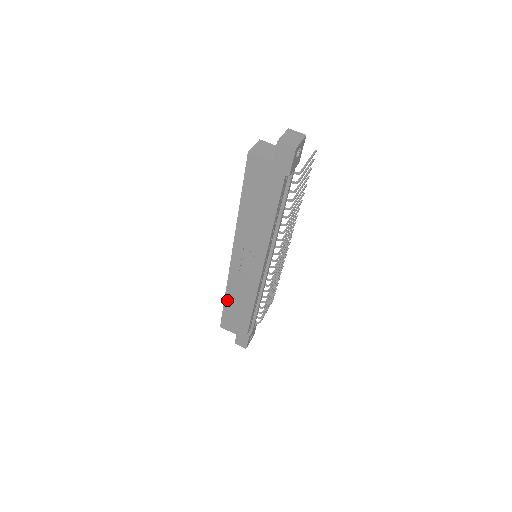
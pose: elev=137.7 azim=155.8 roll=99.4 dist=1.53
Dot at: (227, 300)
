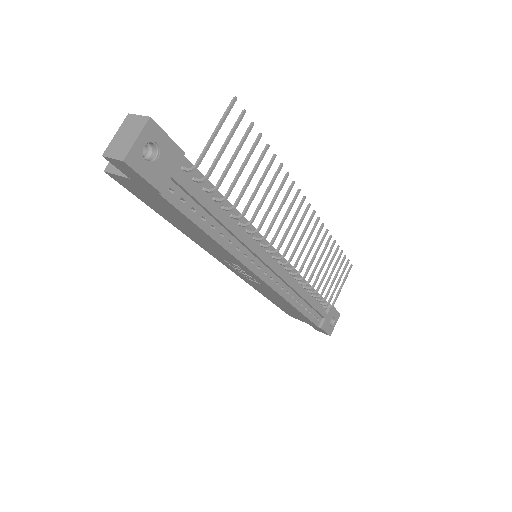
Dot at: (268, 298)
